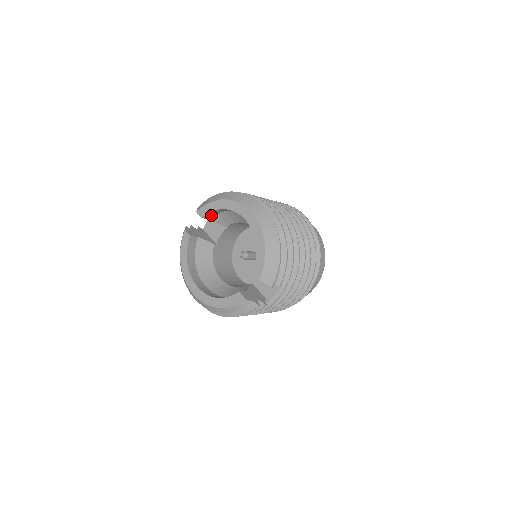
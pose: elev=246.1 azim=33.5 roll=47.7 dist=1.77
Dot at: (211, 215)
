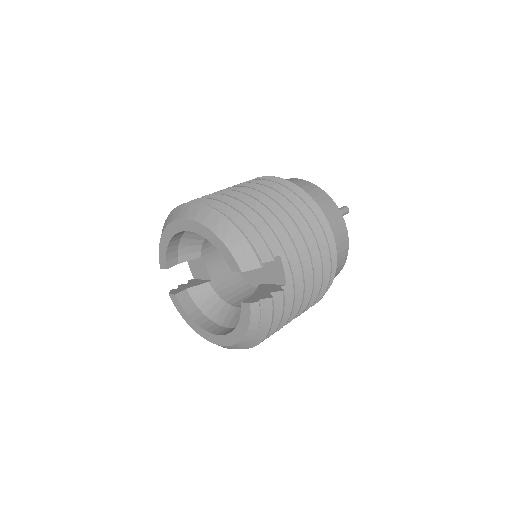
Dot at: (173, 259)
